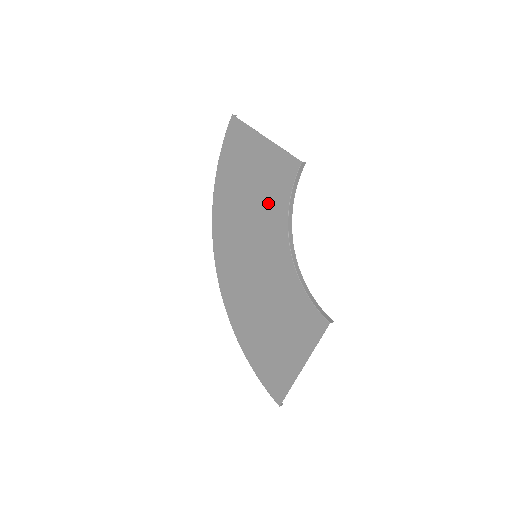
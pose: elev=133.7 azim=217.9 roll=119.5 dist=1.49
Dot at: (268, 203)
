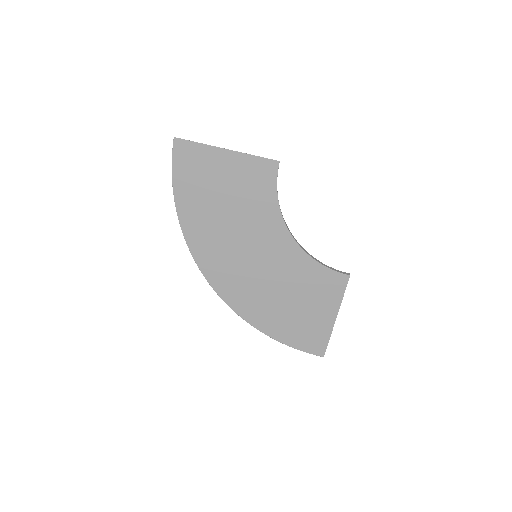
Dot at: (254, 207)
